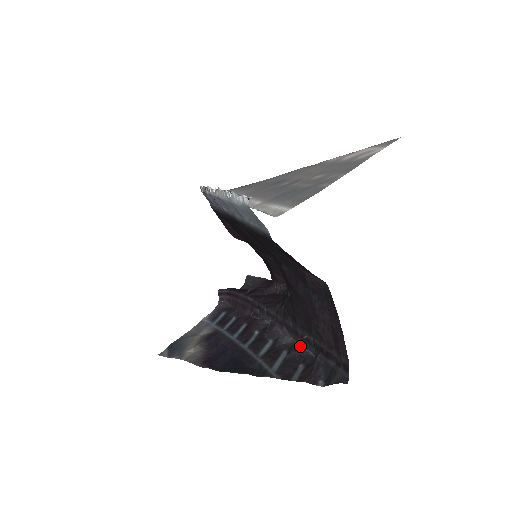
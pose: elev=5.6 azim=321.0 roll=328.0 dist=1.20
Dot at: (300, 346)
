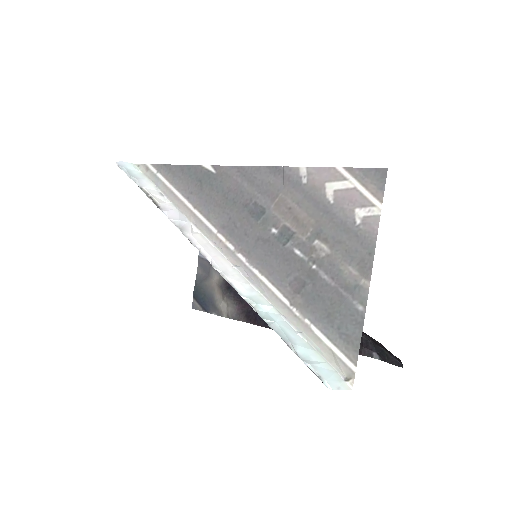
Dot at: occluded
